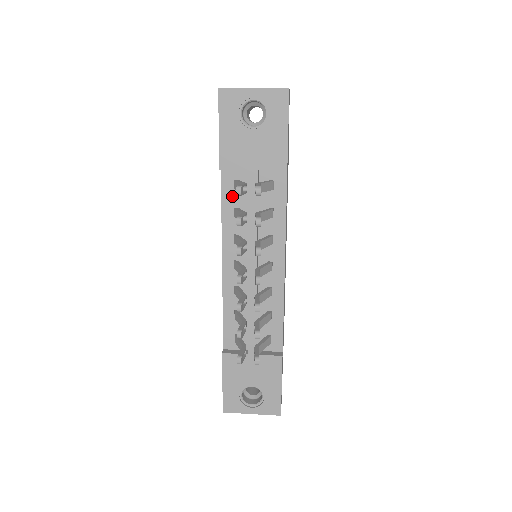
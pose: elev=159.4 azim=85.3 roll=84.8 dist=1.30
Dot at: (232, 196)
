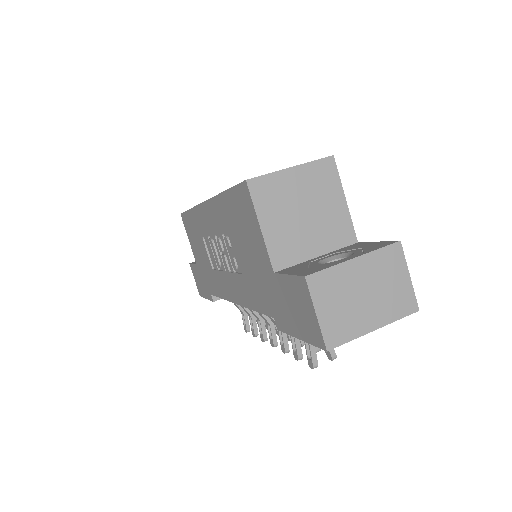
Dot at: occluded
